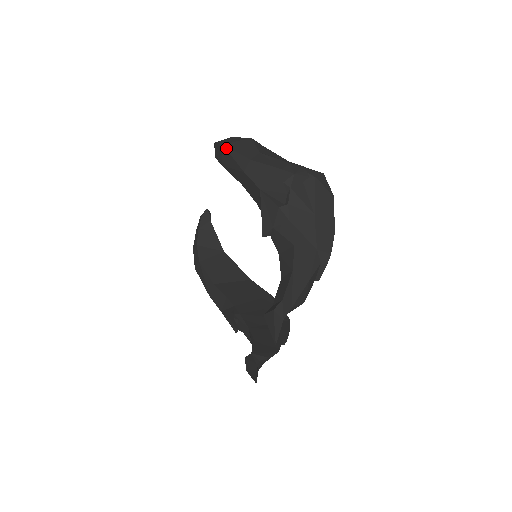
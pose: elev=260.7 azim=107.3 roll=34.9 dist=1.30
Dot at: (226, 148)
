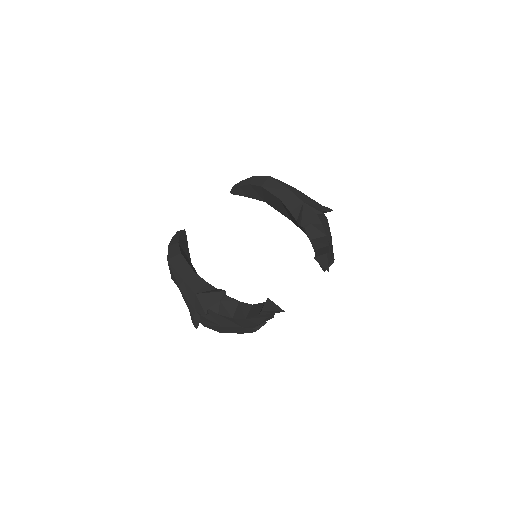
Dot at: occluded
